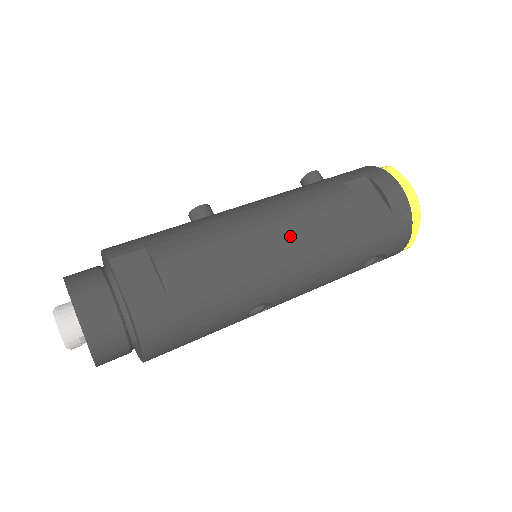
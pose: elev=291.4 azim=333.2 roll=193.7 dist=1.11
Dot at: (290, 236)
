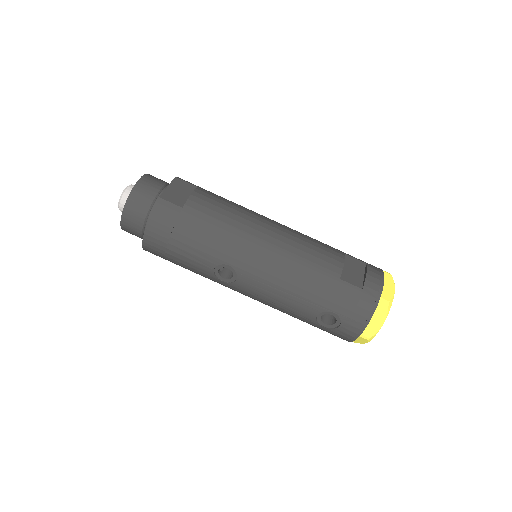
Dot at: (278, 241)
